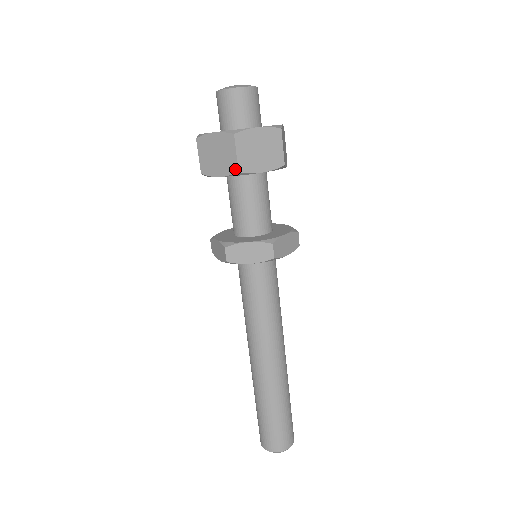
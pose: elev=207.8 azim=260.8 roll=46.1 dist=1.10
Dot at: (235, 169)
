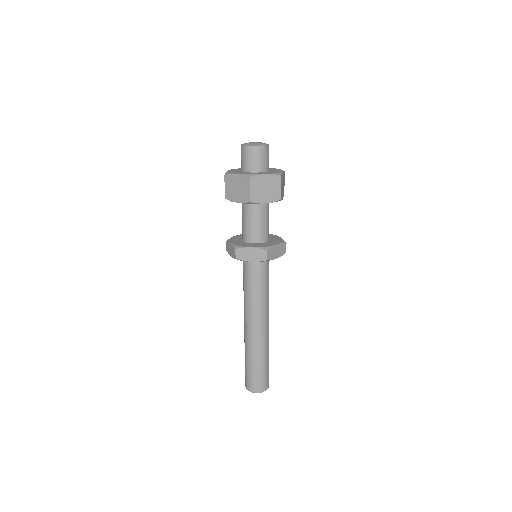
Dot at: (248, 200)
